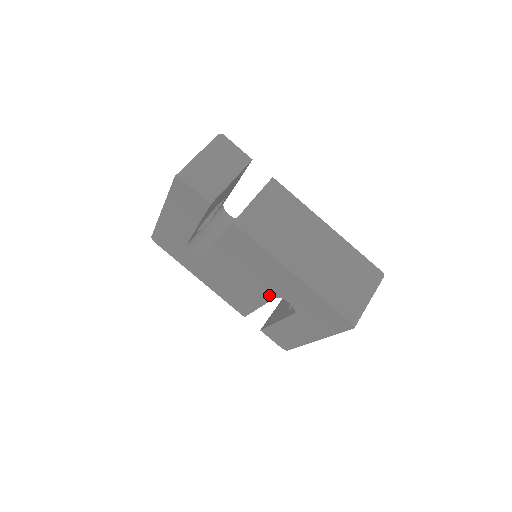
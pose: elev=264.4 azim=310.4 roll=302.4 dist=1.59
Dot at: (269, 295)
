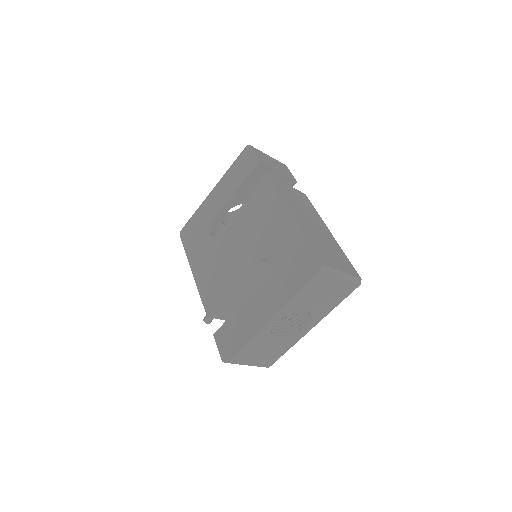
Dot at: (254, 260)
